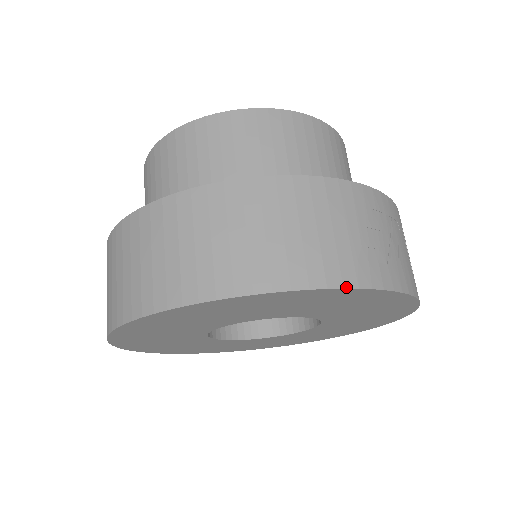
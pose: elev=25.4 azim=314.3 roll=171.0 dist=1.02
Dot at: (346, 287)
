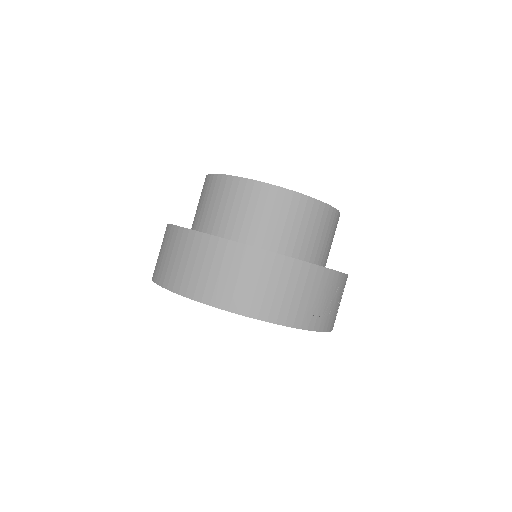
Dot at: (294, 327)
